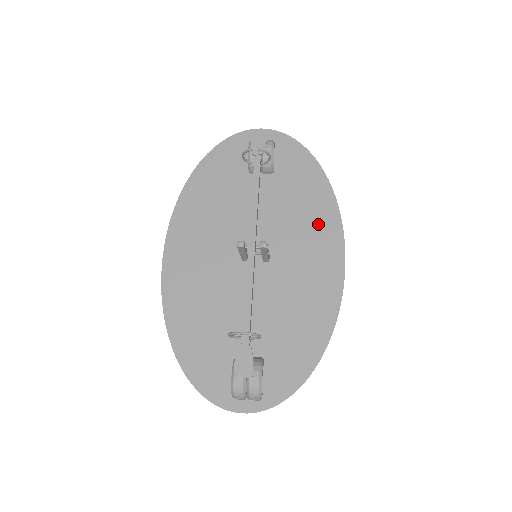
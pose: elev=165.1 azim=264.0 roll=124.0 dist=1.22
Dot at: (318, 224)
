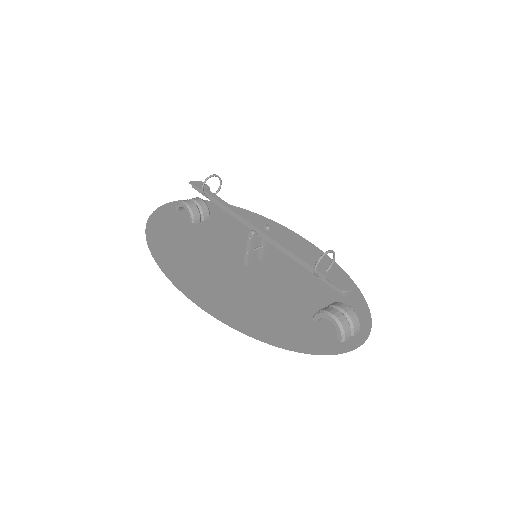
Dot at: (271, 231)
